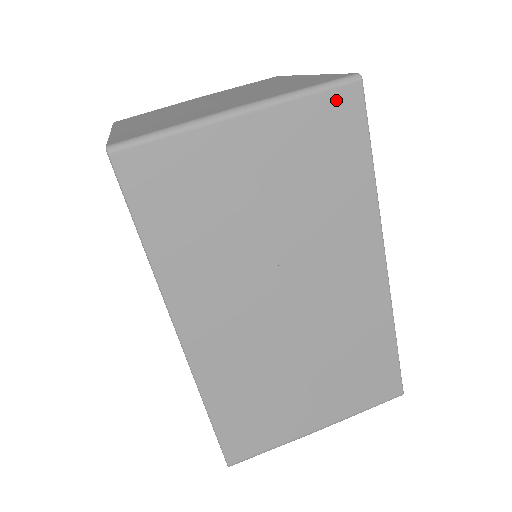
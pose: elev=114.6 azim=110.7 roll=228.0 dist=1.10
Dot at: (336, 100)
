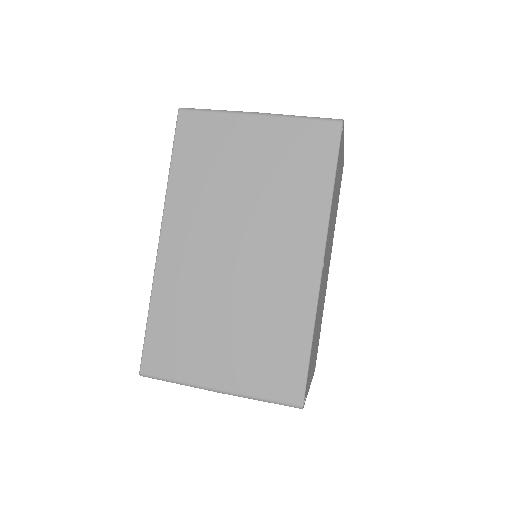
Dot at: (320, 128)
